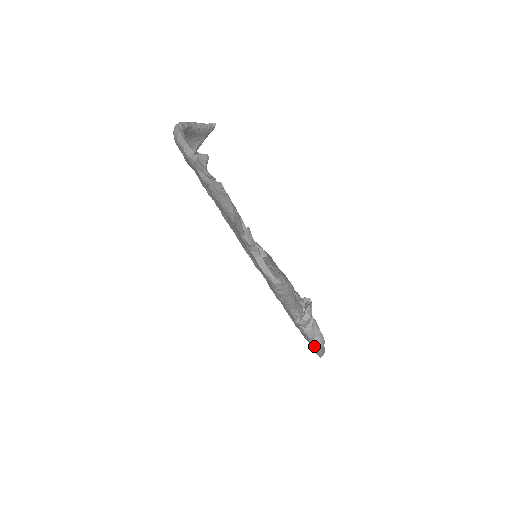
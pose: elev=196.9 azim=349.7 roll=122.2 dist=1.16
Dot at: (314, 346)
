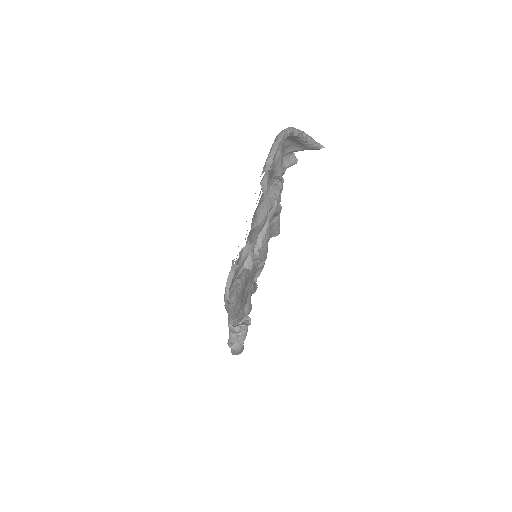
Dot at: (230, 347)
